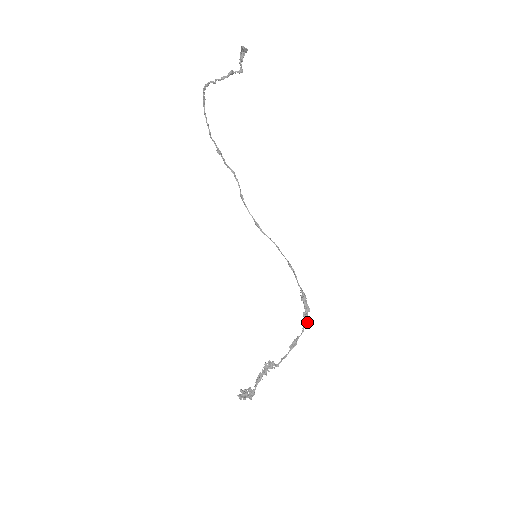
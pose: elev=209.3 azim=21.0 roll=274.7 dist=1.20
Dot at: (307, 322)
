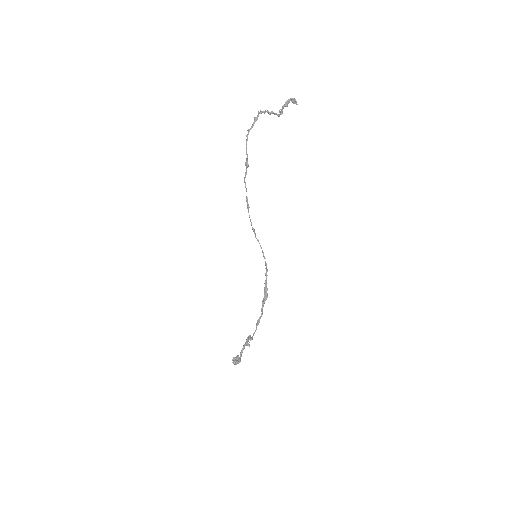
Dot at: occluded
